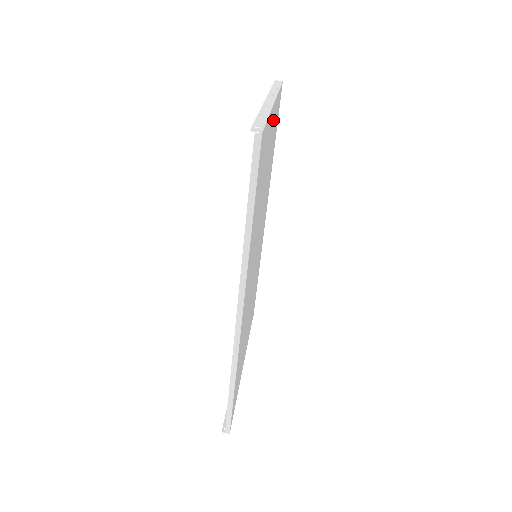
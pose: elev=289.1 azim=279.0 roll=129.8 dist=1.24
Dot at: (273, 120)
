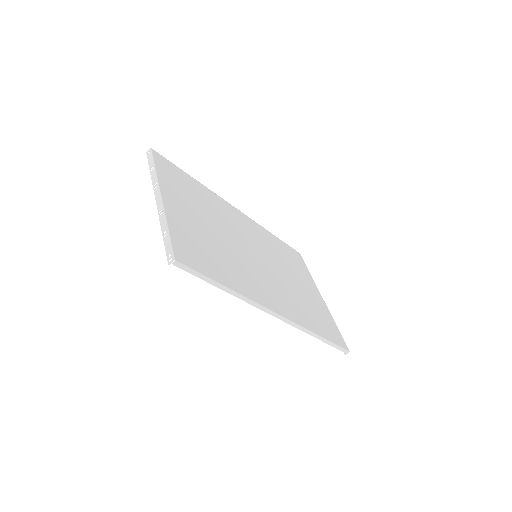
Dot at: (173, 198)
